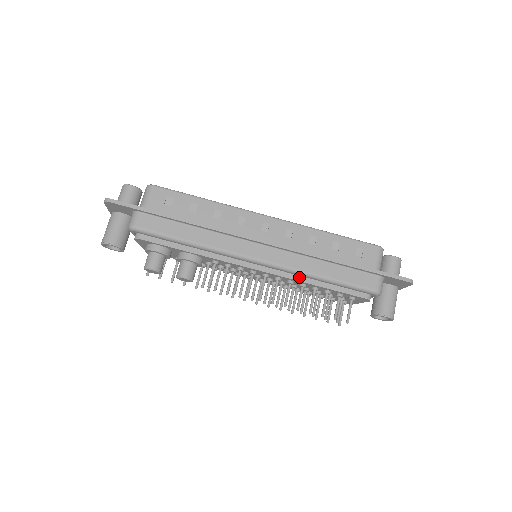
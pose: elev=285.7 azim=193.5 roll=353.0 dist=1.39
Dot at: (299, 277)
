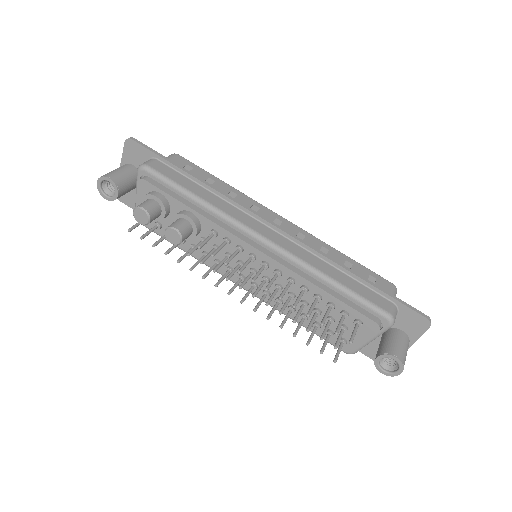
Dot at: (303, 274)
